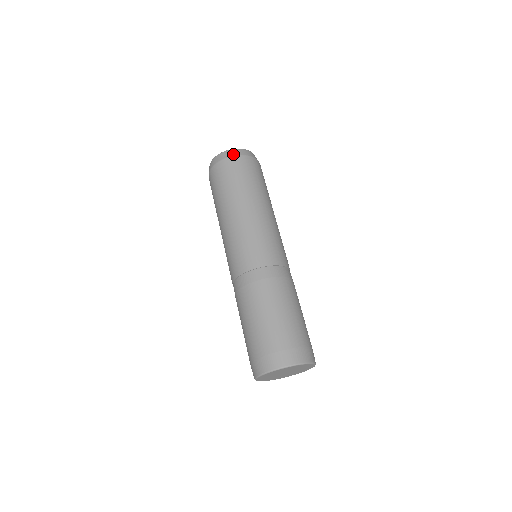
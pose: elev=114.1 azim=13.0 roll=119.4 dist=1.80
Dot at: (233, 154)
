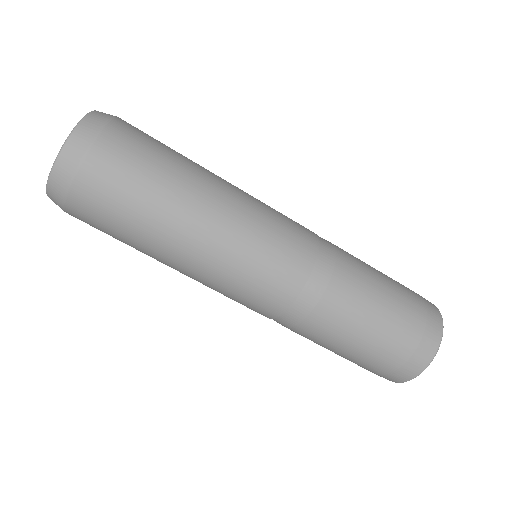
Dot at: (81, 150)
